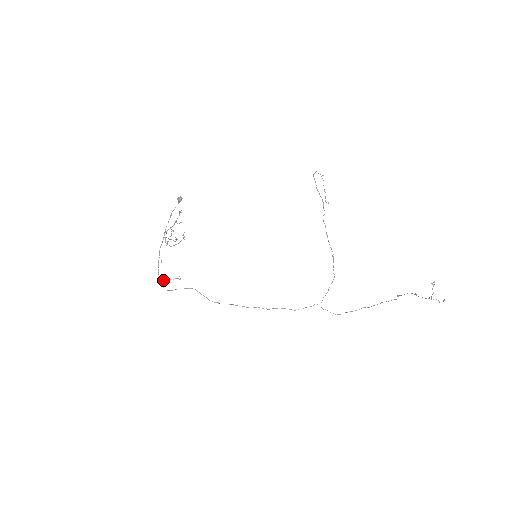
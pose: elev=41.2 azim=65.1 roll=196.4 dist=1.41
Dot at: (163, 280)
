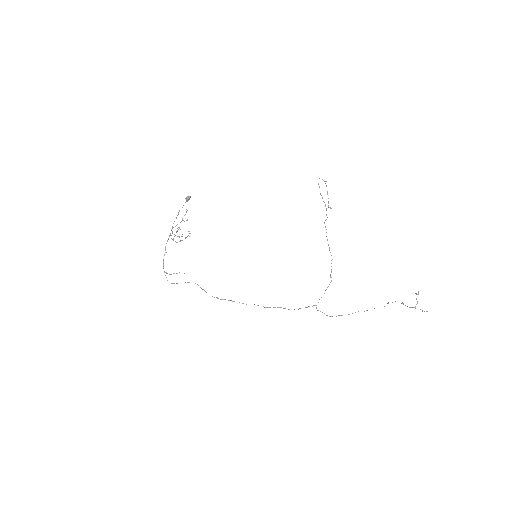
Dot at: occluded
